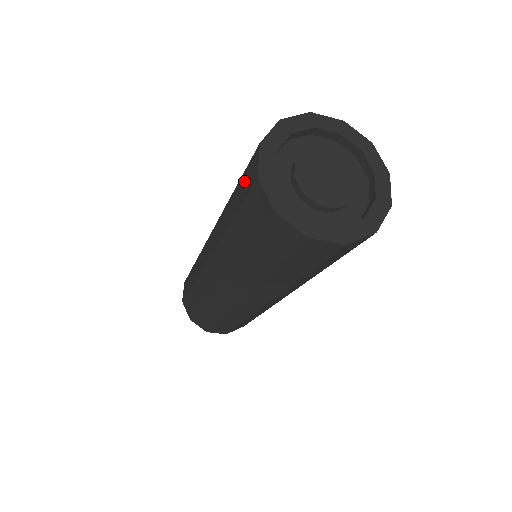
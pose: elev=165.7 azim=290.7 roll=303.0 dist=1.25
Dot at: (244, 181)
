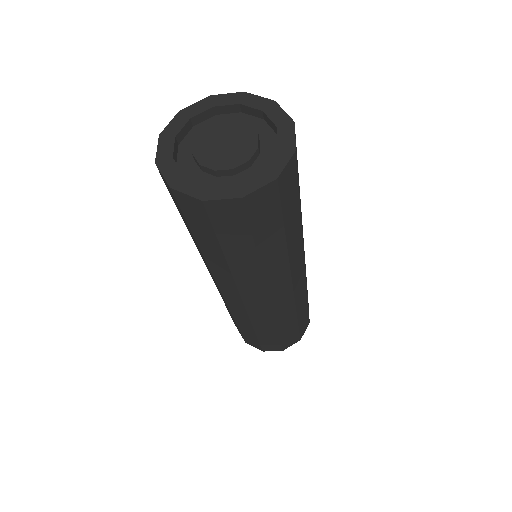
Dot at: occluded
